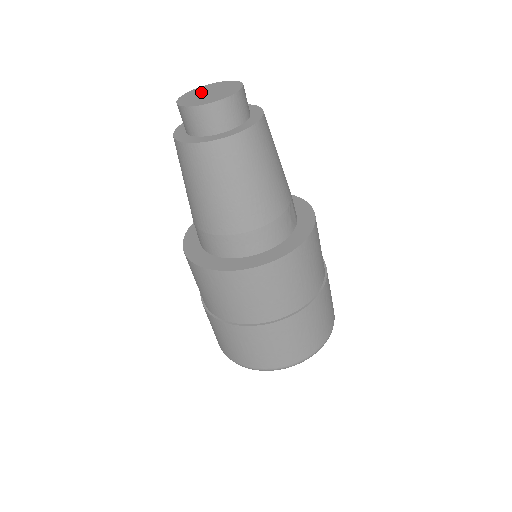
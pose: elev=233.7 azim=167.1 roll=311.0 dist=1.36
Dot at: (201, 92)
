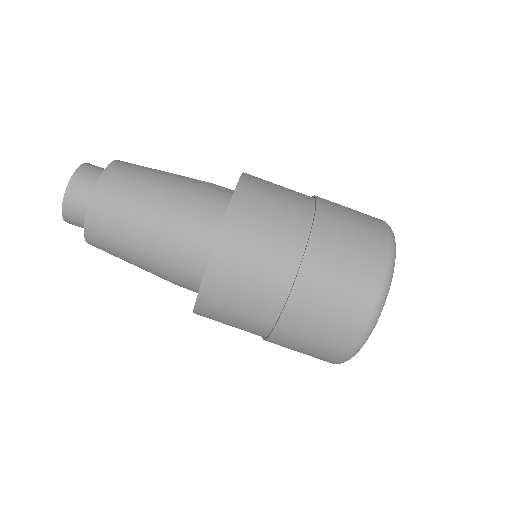
Dot at: occluded
